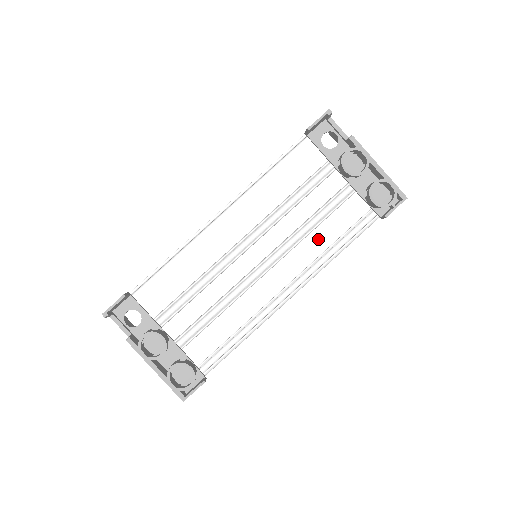
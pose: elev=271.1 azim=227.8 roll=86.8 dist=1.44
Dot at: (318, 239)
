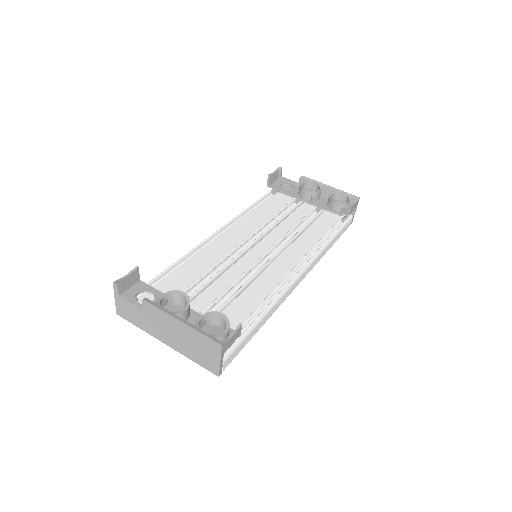
Dot at: (305, 242)
